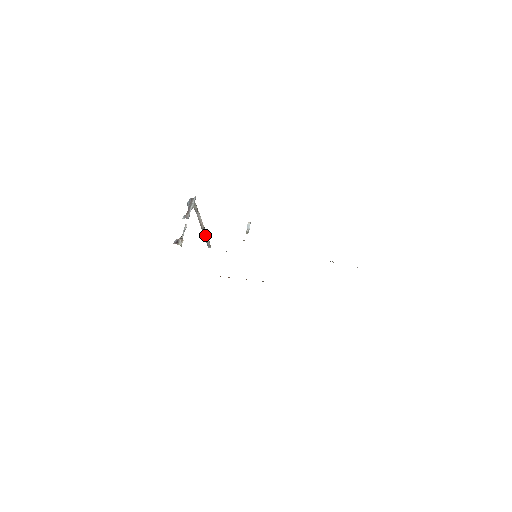
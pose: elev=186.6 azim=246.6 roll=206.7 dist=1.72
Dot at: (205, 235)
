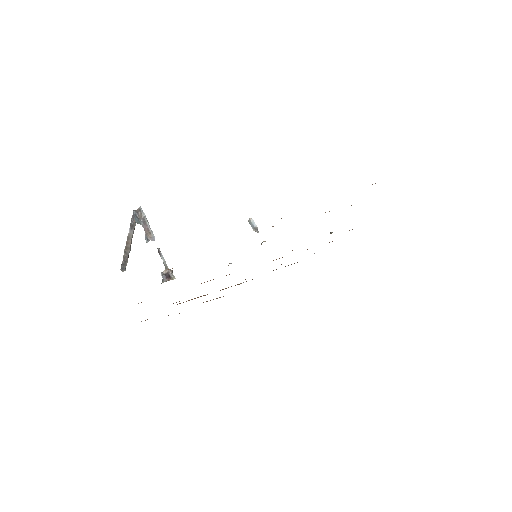
Dot at: (128, 256)
